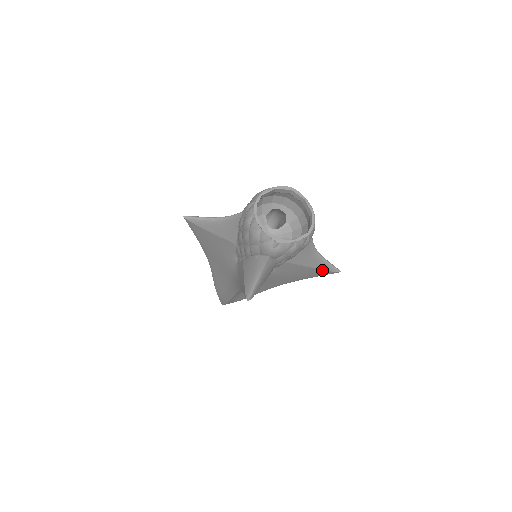
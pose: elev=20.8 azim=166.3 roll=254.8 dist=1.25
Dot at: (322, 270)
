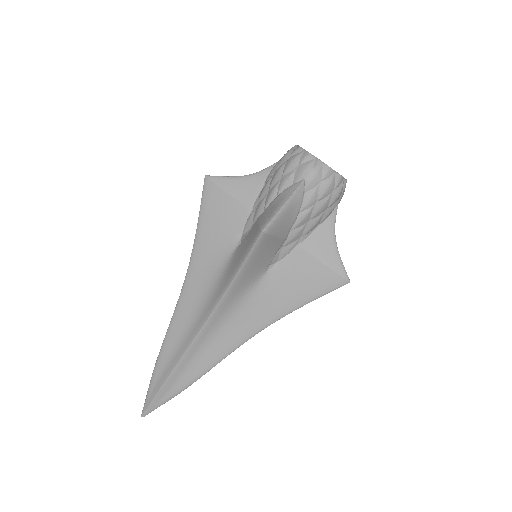
Dot at: (332, 272)
